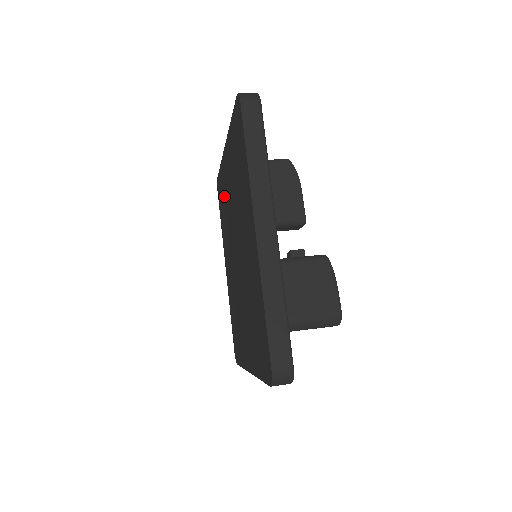
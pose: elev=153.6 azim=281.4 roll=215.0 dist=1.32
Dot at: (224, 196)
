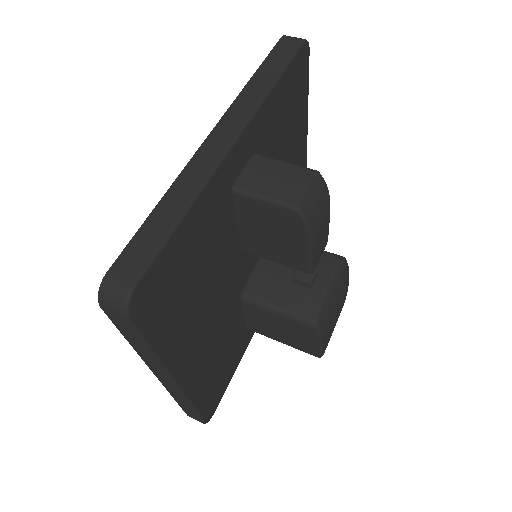
Dot at: occluded
